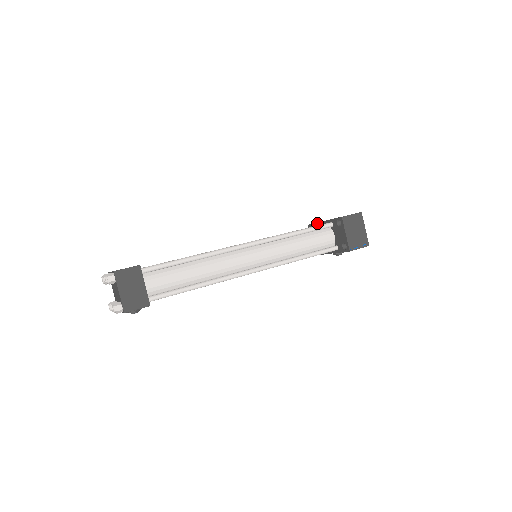
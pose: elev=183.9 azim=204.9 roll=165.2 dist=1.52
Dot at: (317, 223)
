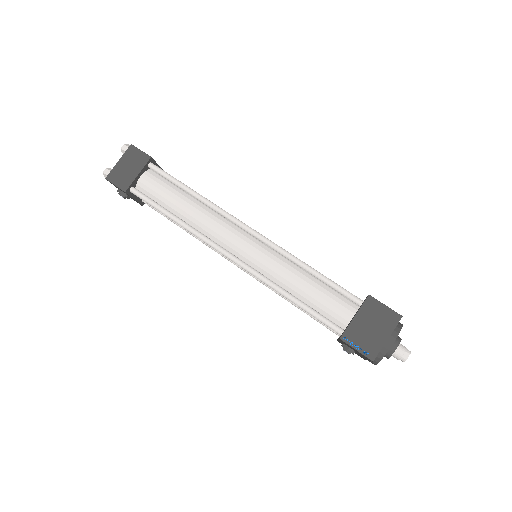
Dot at: occluded
